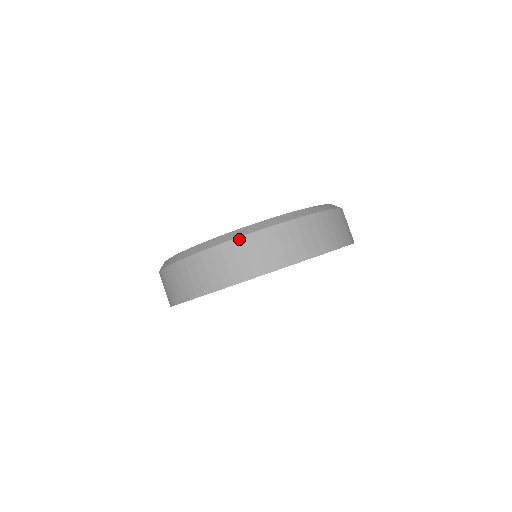
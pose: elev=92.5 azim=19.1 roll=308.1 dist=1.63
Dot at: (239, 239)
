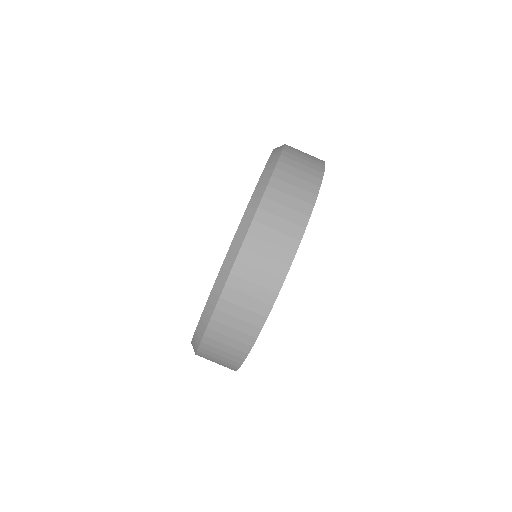
Dot at: (205, 338)
